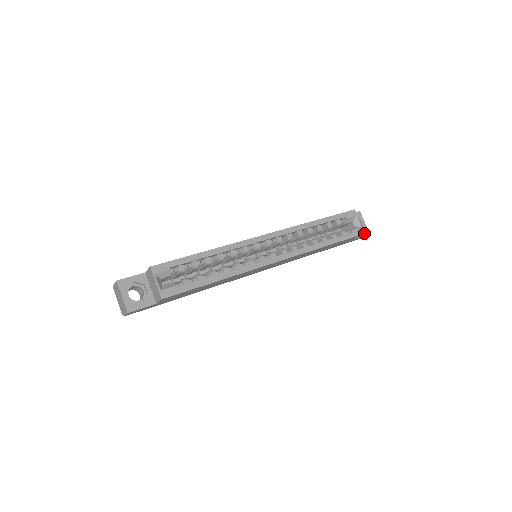
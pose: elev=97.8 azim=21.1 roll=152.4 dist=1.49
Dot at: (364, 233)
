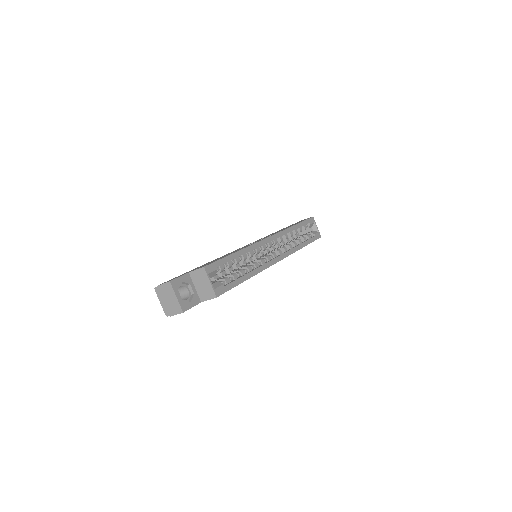
Dot at: occluded
